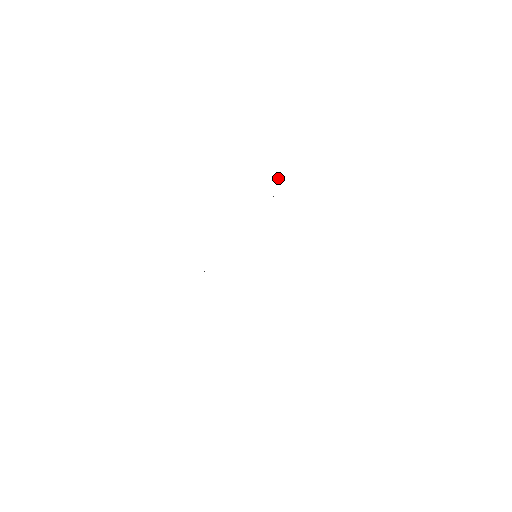
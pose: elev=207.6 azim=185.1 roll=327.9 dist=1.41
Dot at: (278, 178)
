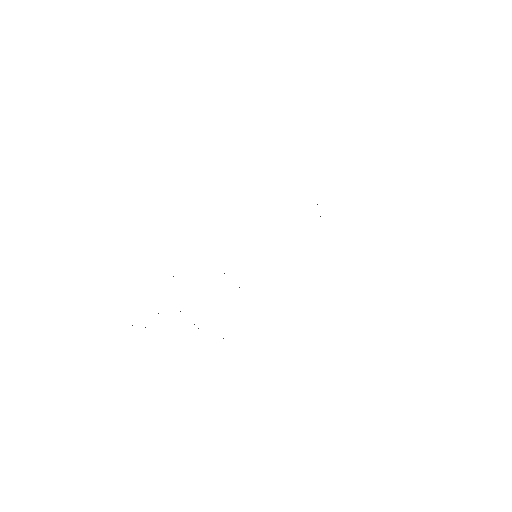
Dot at: occluded
